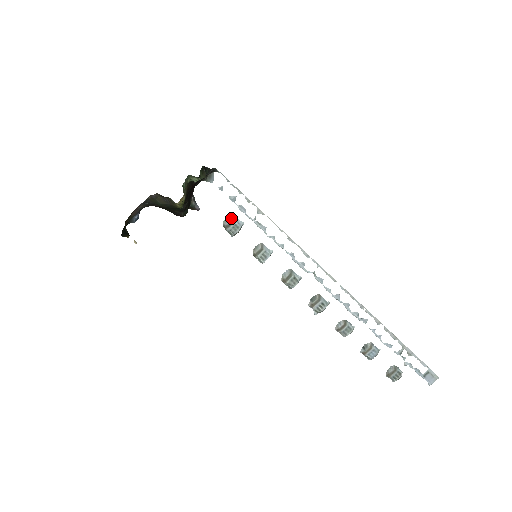
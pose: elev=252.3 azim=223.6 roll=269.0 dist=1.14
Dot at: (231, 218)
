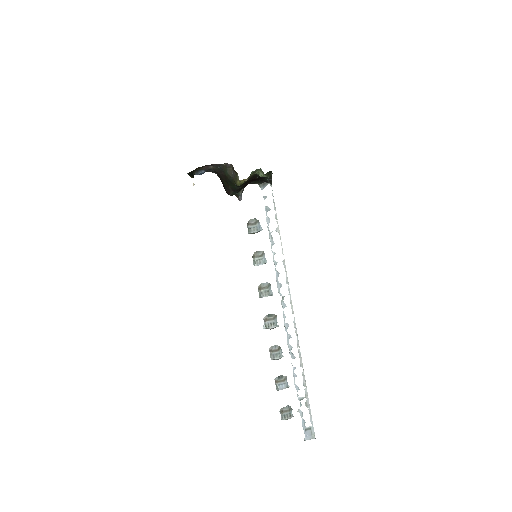
Dot at: (257, 221)
